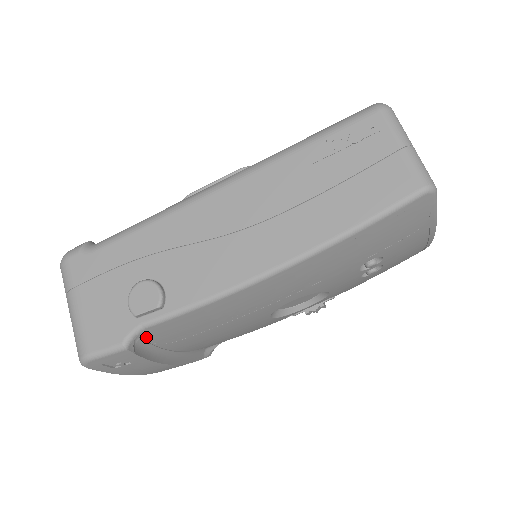
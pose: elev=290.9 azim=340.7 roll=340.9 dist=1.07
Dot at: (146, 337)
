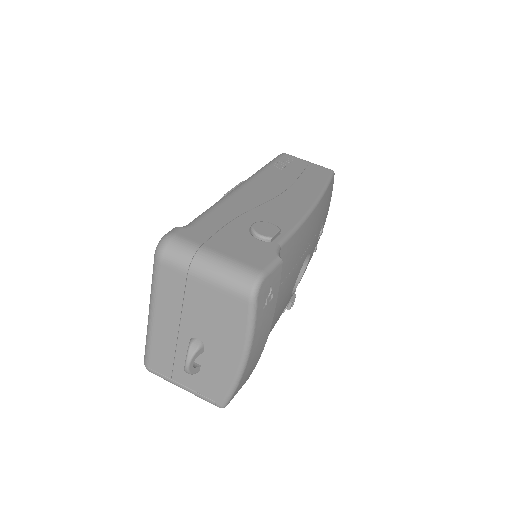
Dot at: occluded
